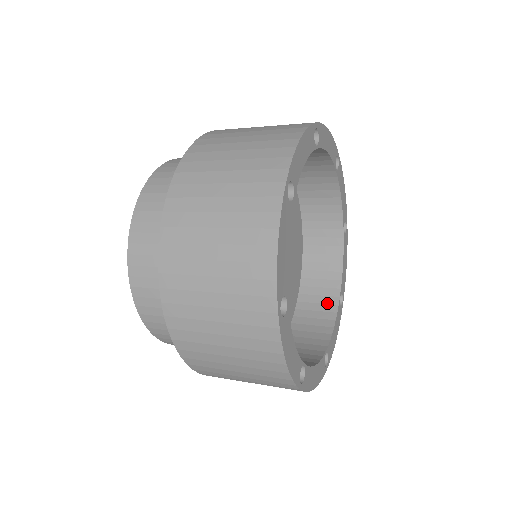
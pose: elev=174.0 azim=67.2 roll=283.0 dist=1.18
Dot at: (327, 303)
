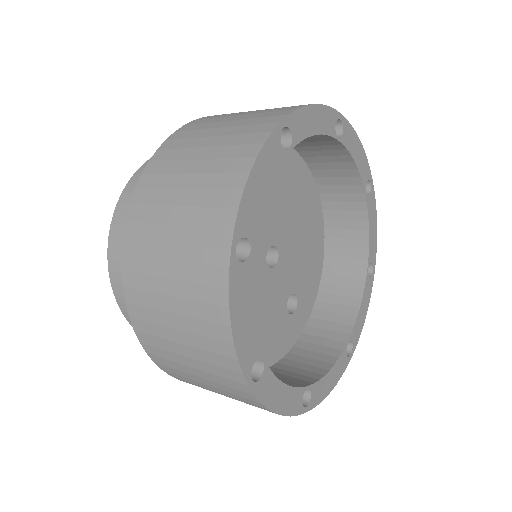
Dot at: (353, 277)
